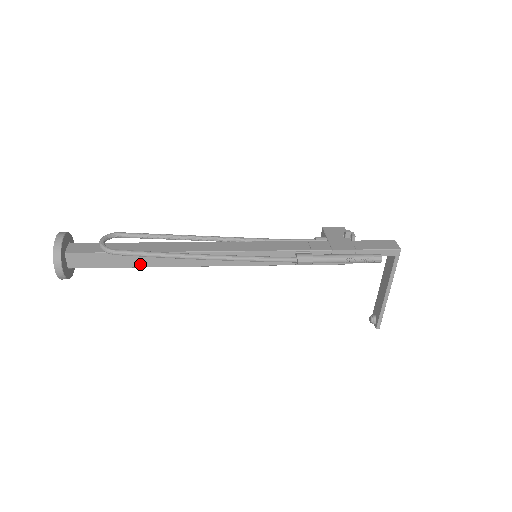
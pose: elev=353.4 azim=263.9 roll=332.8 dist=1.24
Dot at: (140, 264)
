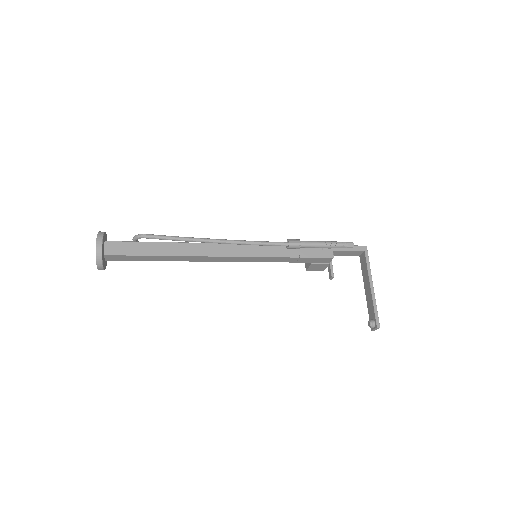
Dot at: (163, 253)
